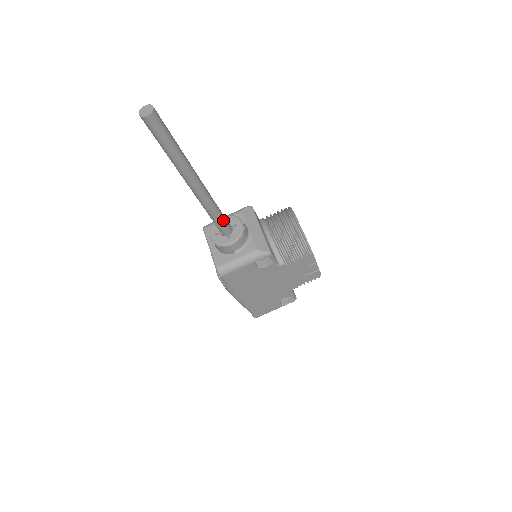
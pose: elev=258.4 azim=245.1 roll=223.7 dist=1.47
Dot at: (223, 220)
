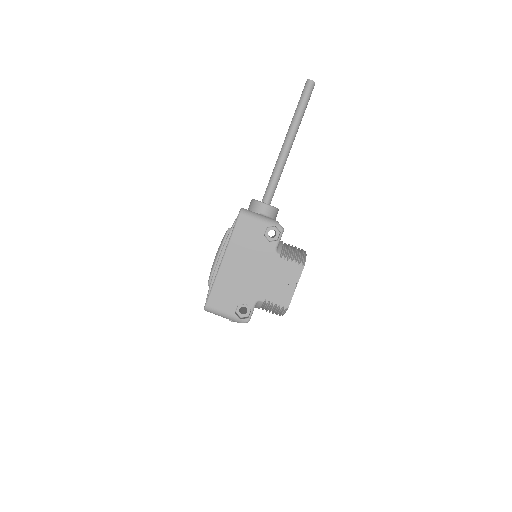
Dot at: (274, 189)
